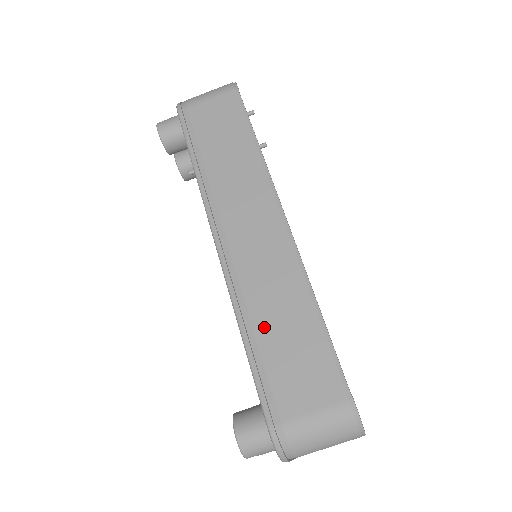
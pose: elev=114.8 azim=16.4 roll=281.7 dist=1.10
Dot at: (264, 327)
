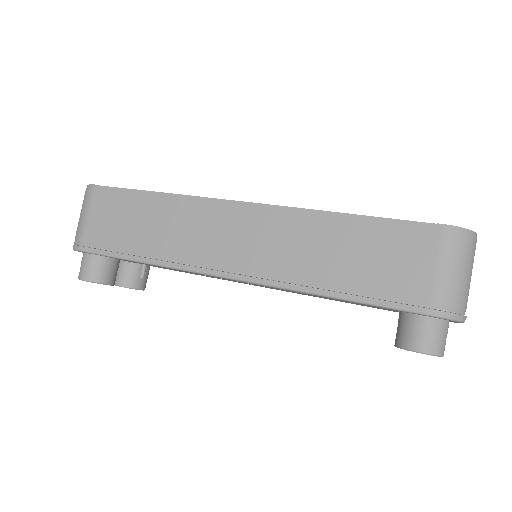
Dot at: (332, 272)
